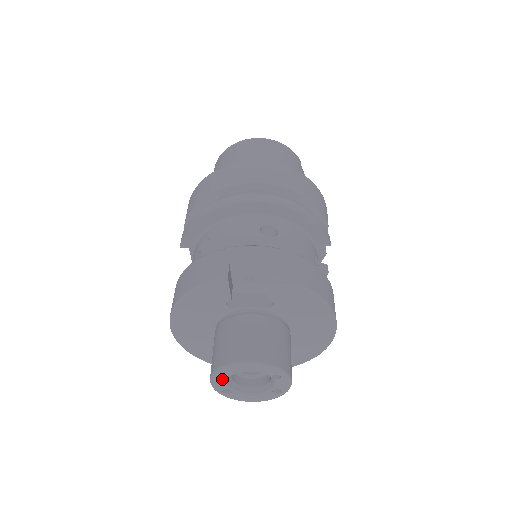
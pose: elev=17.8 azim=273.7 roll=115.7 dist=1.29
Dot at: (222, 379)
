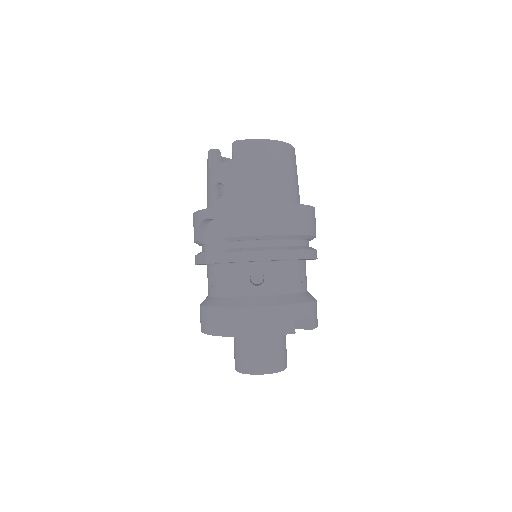
Dot at: occluded
